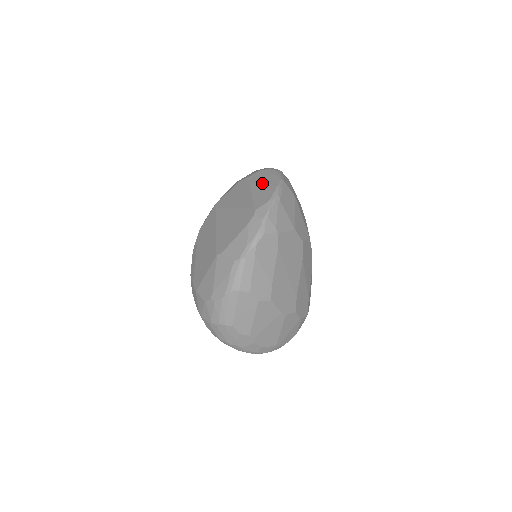
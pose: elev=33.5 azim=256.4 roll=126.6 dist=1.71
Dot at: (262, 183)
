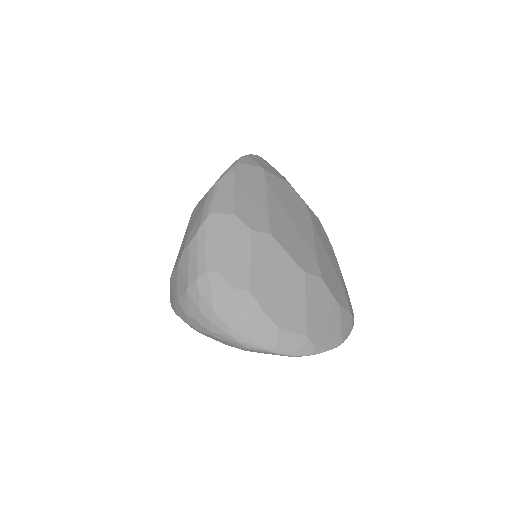
Dot at: occluded
